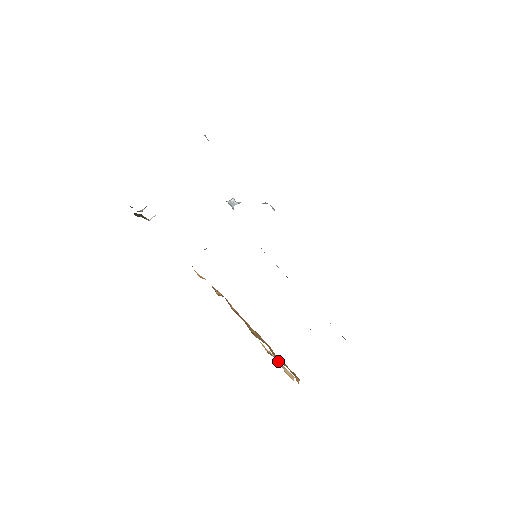
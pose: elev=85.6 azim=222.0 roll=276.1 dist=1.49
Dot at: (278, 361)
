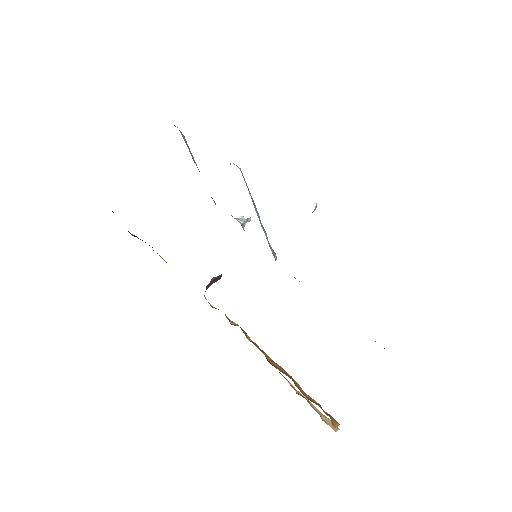
Dot at: (313, 406)
